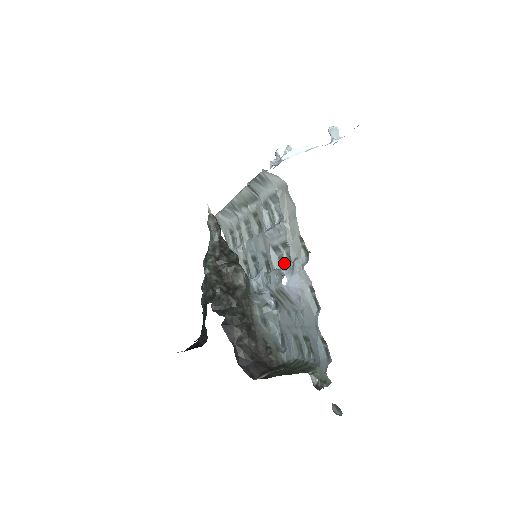
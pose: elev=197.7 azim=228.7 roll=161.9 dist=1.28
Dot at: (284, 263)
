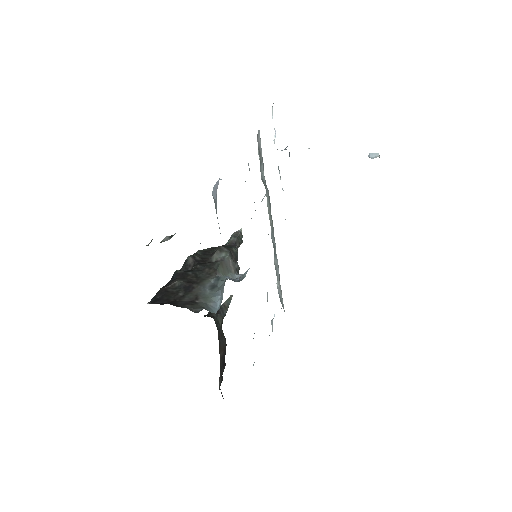
Dot at: occluded
